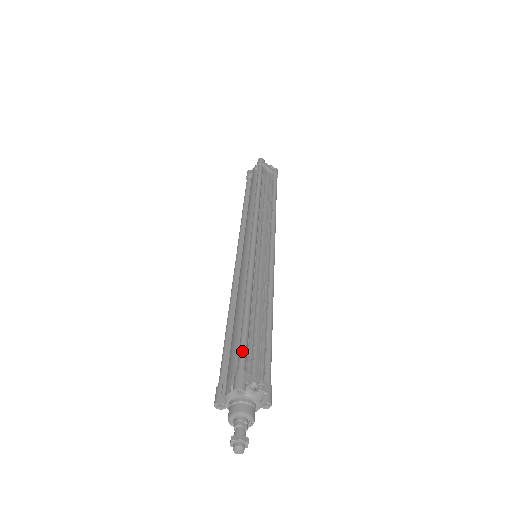
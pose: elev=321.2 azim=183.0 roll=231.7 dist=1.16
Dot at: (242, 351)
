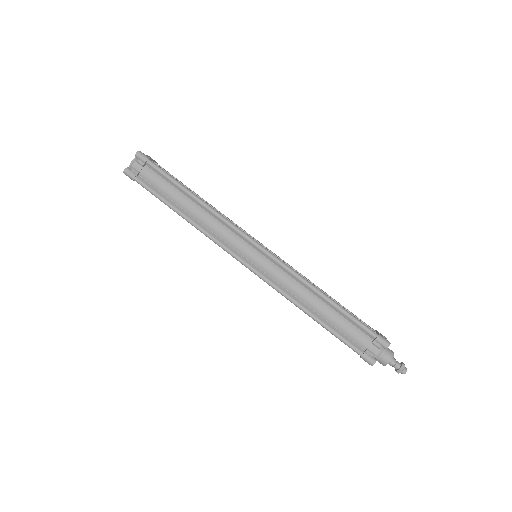
Dot at: (364, 325)
